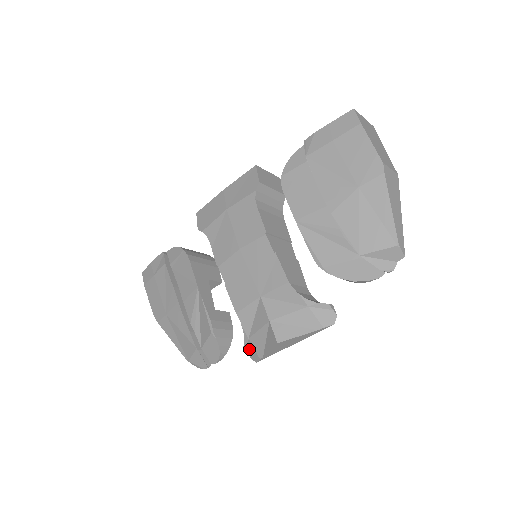
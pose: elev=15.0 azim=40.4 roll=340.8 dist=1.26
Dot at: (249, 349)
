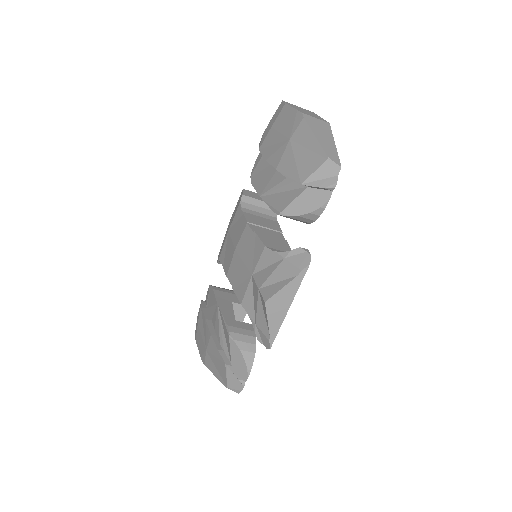
Dot at: (261, 338)
